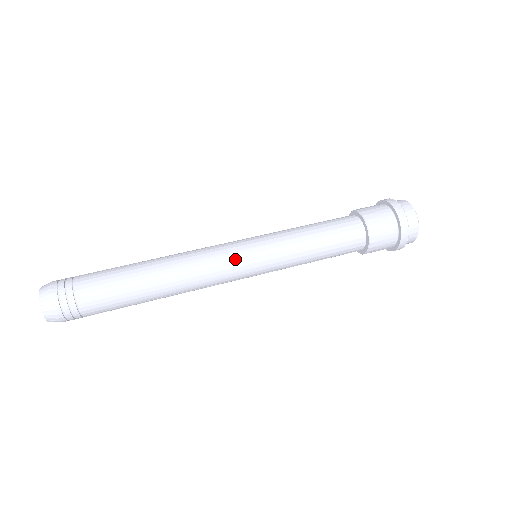
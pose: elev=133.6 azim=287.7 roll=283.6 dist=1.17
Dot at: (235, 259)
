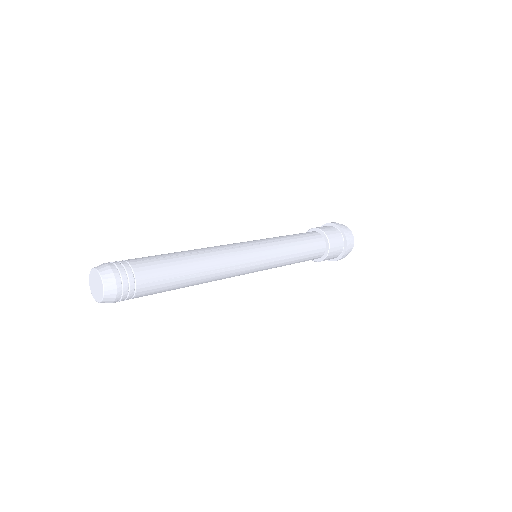
Dot at: (242, 243)
